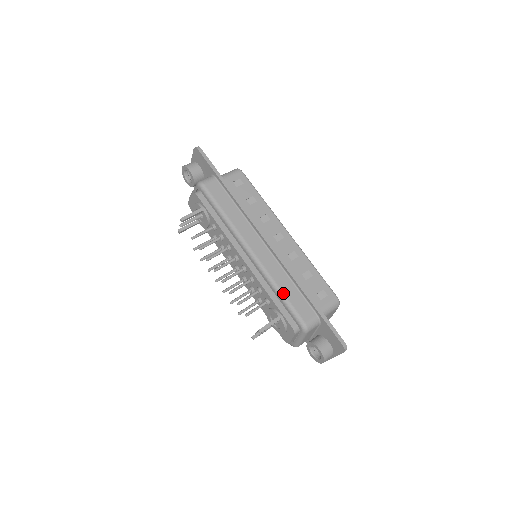
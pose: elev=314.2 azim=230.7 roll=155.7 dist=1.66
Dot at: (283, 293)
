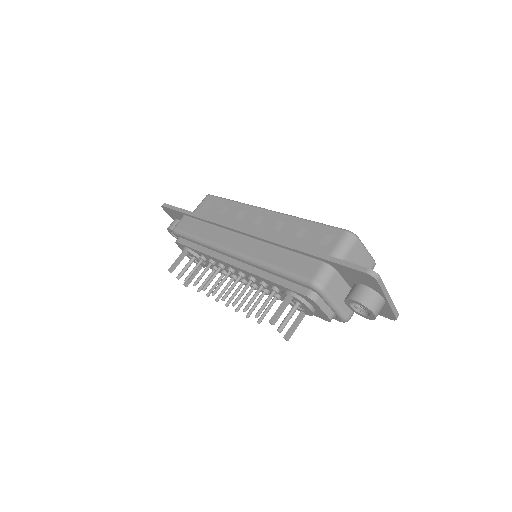
Dot at: (275, 266)
